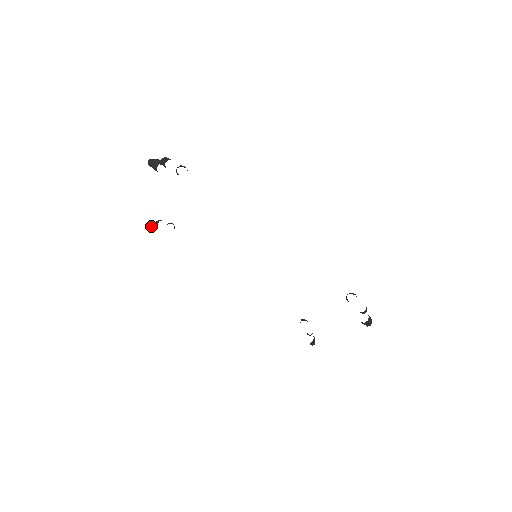
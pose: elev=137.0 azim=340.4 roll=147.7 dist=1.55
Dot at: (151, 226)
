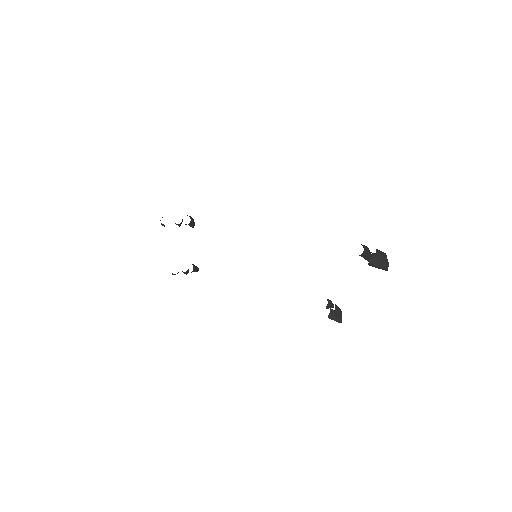
Dot at: occluded
